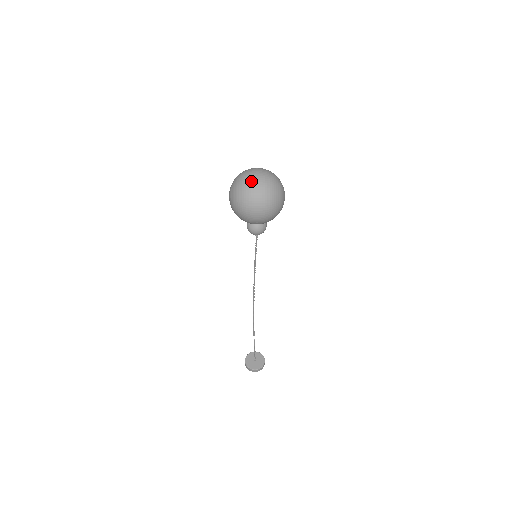
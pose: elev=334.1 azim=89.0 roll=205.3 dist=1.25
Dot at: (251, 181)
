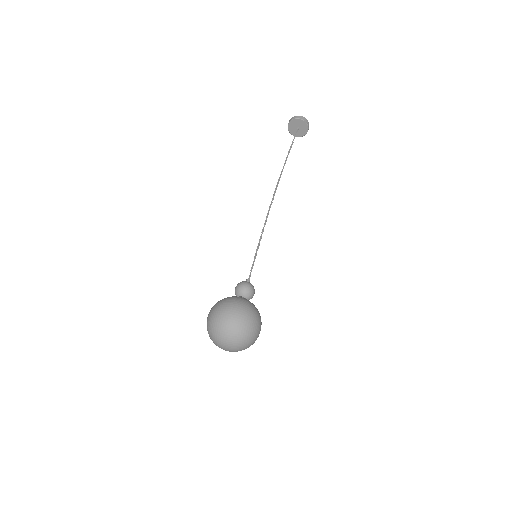
Dot at: (221, 348)
